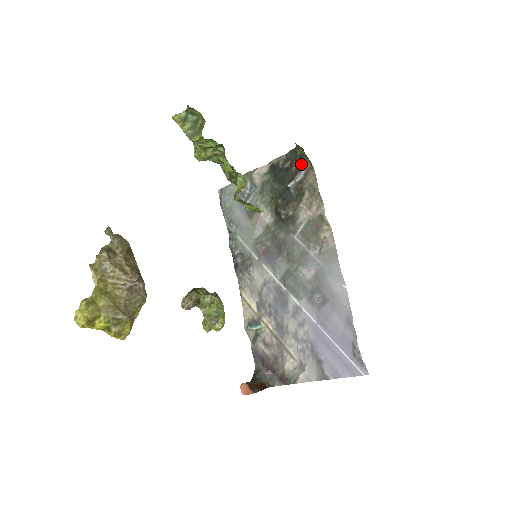
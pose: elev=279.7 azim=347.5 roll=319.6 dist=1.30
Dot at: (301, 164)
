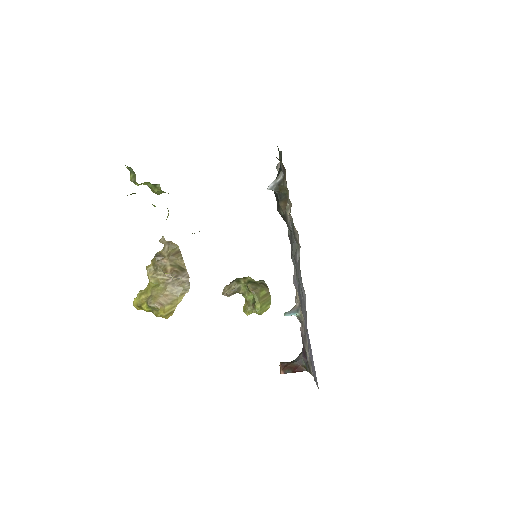
Dot at: (280, 163)
